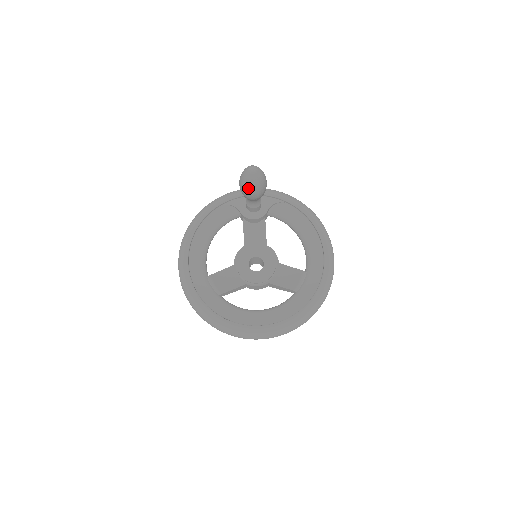
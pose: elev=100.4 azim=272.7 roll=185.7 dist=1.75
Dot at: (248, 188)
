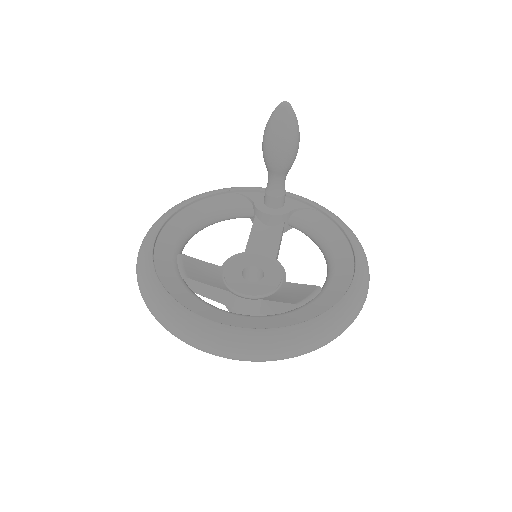
Dot at: (272, 132)
